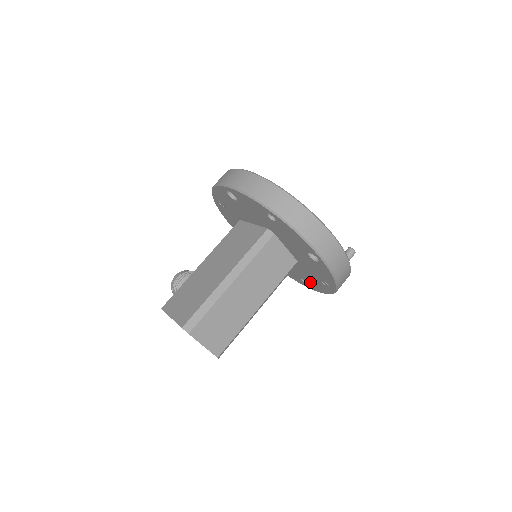
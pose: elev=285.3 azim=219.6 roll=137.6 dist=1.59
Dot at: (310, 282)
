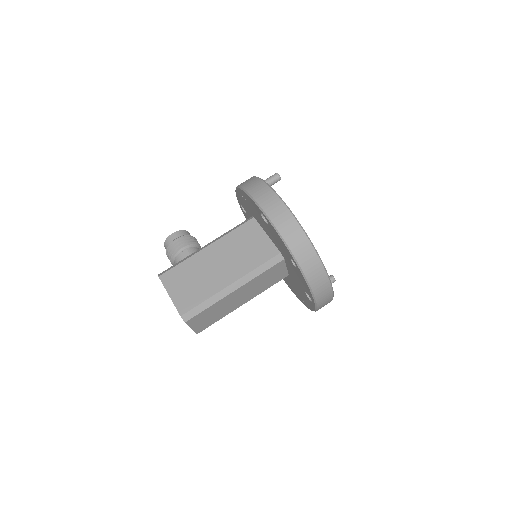
Dot at: (287, 281)
